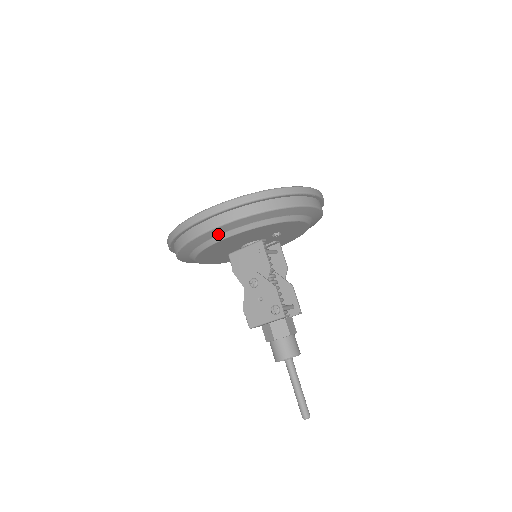
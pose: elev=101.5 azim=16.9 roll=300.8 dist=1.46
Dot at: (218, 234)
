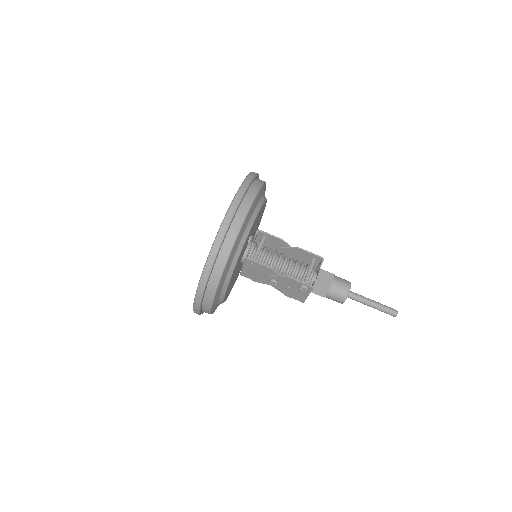
Dot at: (218, 299)
